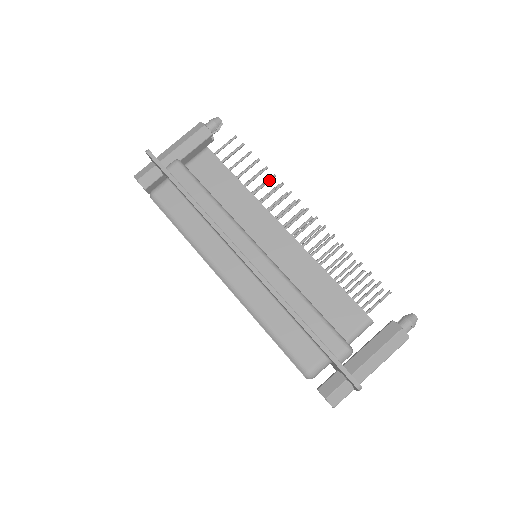
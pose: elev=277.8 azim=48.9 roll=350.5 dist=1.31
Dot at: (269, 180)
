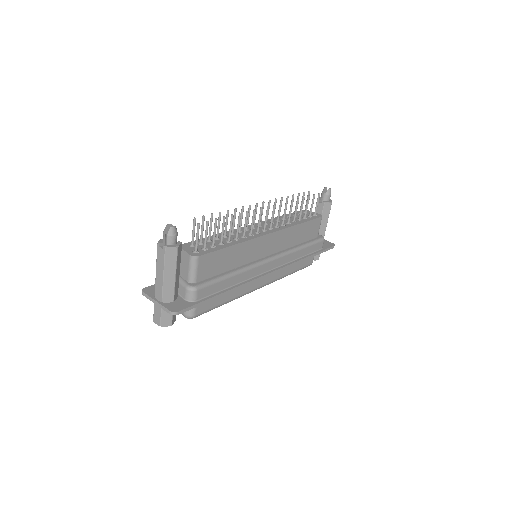
Dot at: occluded
